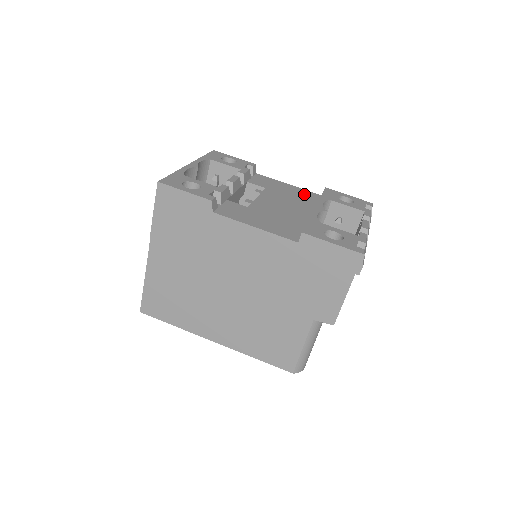
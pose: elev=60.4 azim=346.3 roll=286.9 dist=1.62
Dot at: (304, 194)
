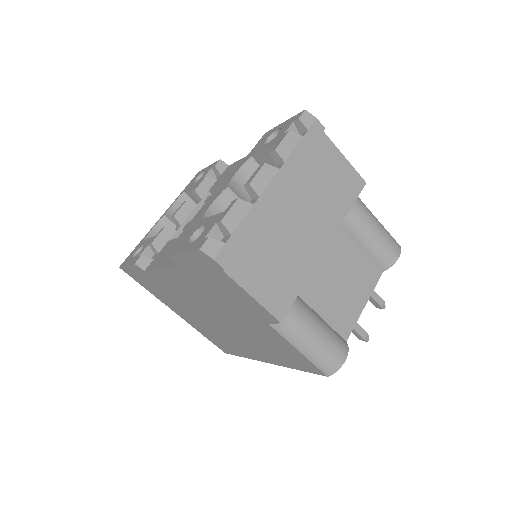
Dot at: occluded
